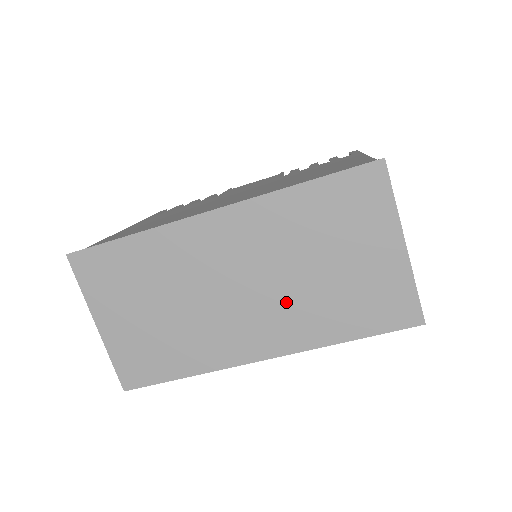
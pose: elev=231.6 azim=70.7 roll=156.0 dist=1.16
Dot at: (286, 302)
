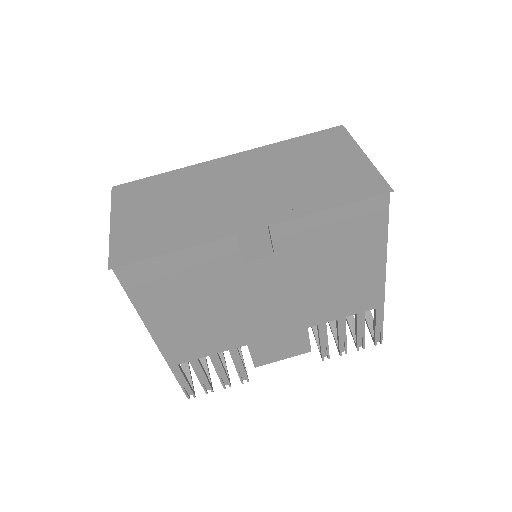
Dot at: (276, 192)
